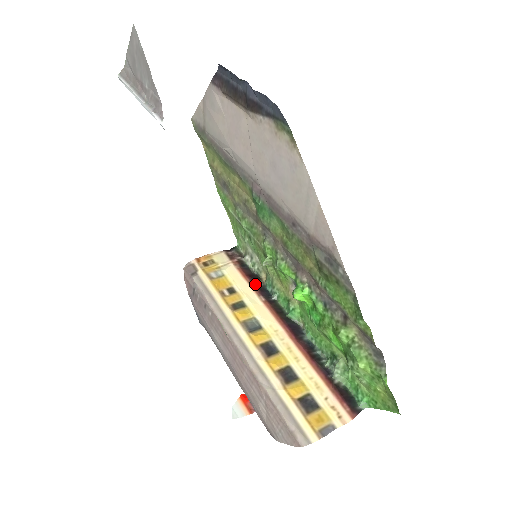
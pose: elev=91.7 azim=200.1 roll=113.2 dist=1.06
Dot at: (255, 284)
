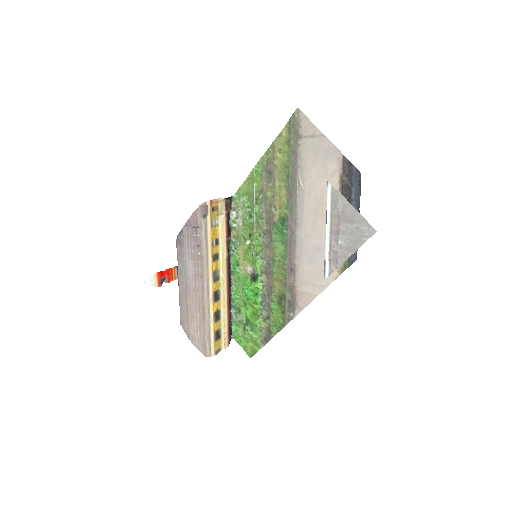
Dot at: (228, 239)
